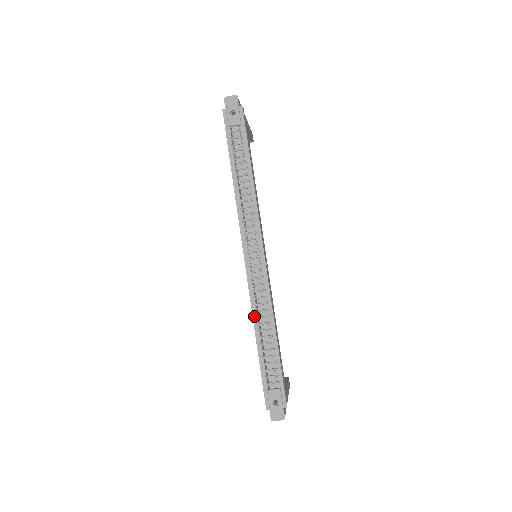
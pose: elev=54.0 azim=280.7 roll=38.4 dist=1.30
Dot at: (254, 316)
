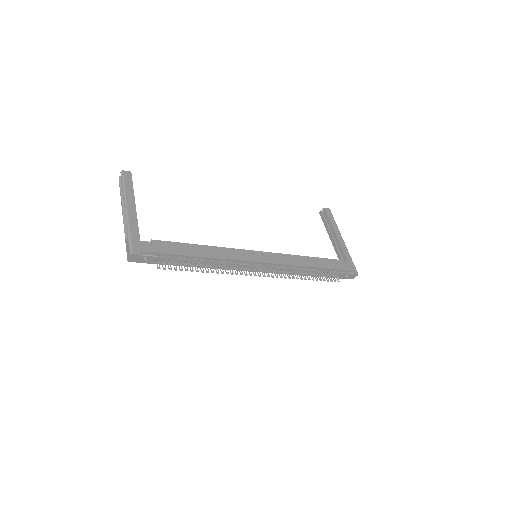
Dot at: (294, 274)
